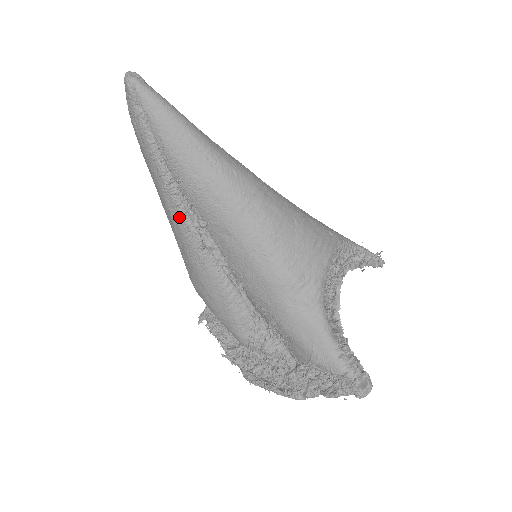
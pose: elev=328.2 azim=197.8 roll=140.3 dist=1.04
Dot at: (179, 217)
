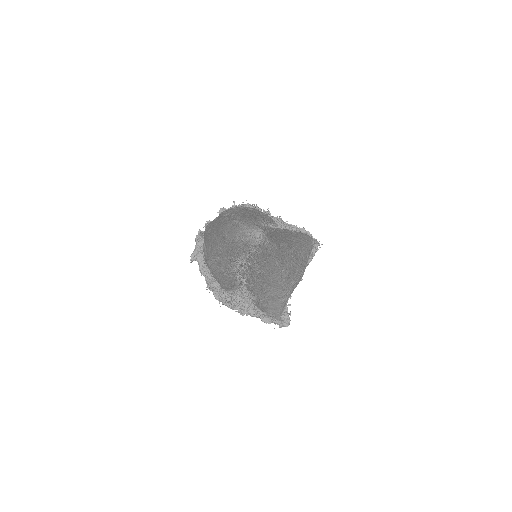
Dot at: (233, 266)
